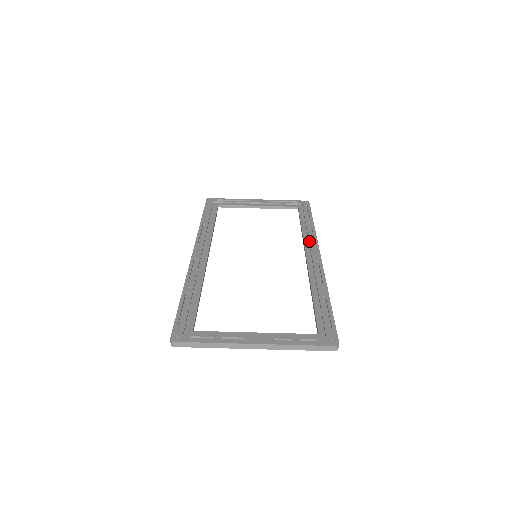
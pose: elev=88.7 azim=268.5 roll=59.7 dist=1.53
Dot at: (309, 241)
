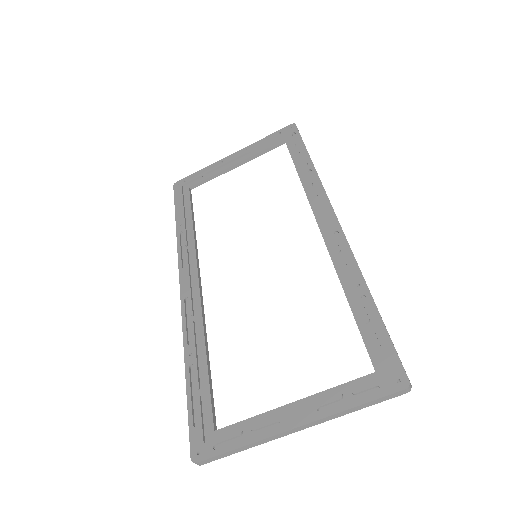
Dot at: (314, 197)
